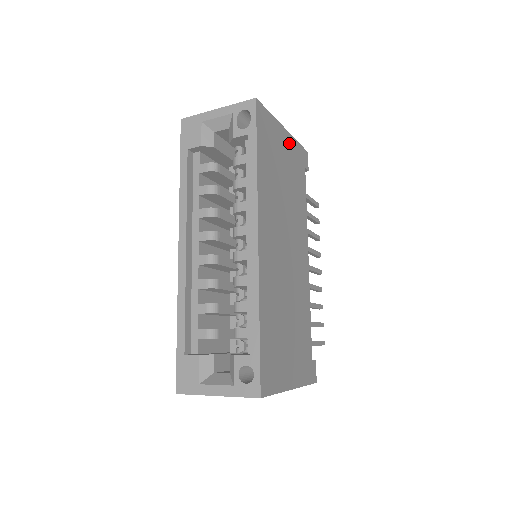
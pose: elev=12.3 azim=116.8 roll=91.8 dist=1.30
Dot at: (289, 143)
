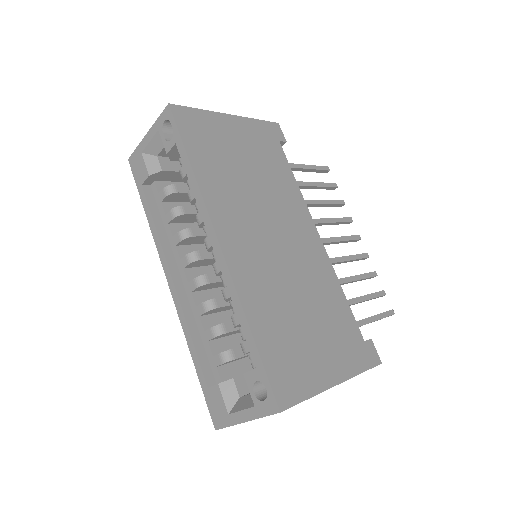
Dot at: (242, 126)
